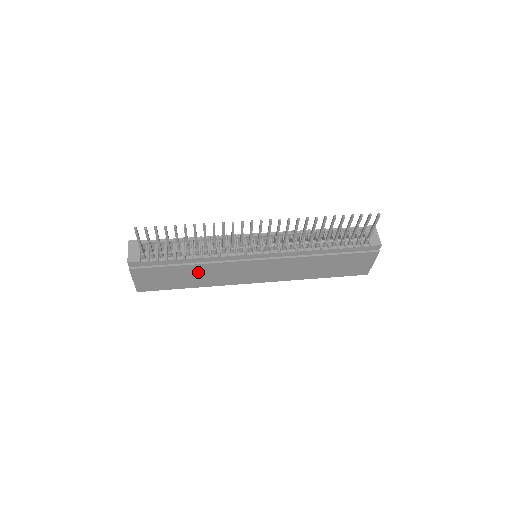
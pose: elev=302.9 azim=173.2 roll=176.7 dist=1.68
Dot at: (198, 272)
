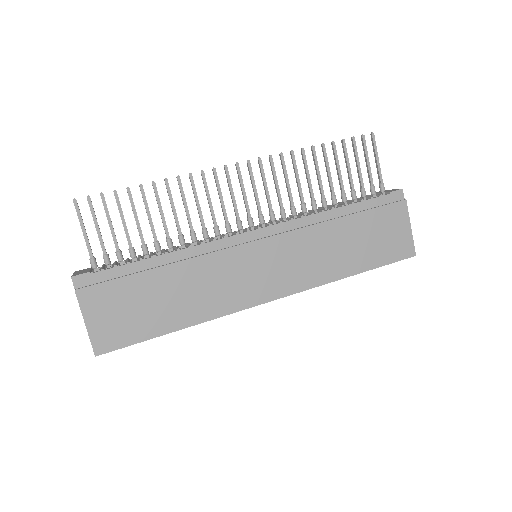
Dot at: (180, 284)
